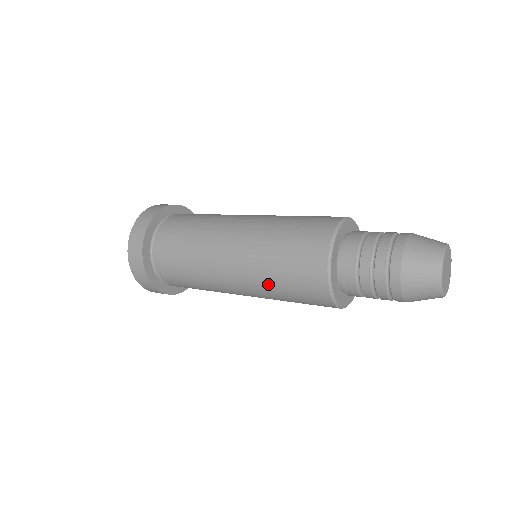
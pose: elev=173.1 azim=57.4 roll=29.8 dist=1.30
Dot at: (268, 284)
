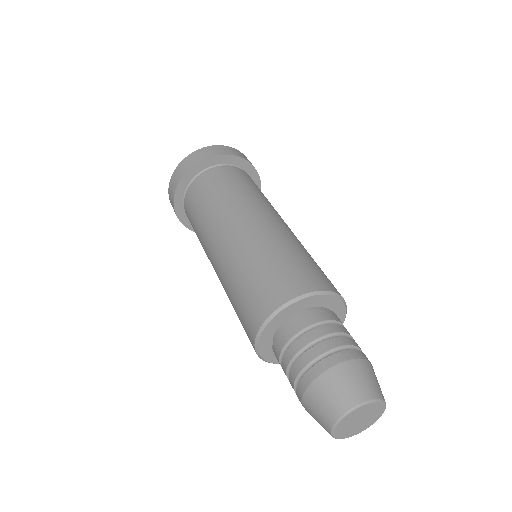
Dot at: occluded
